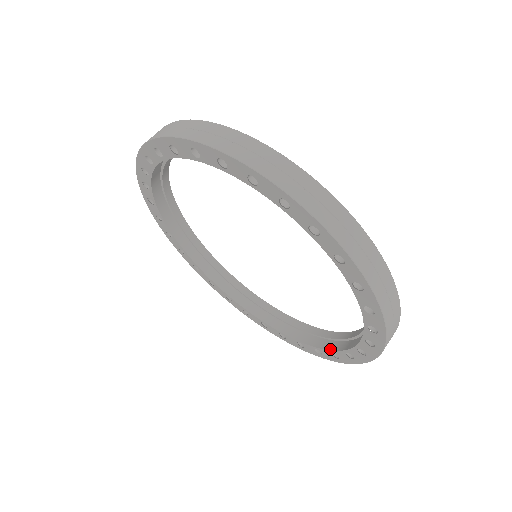
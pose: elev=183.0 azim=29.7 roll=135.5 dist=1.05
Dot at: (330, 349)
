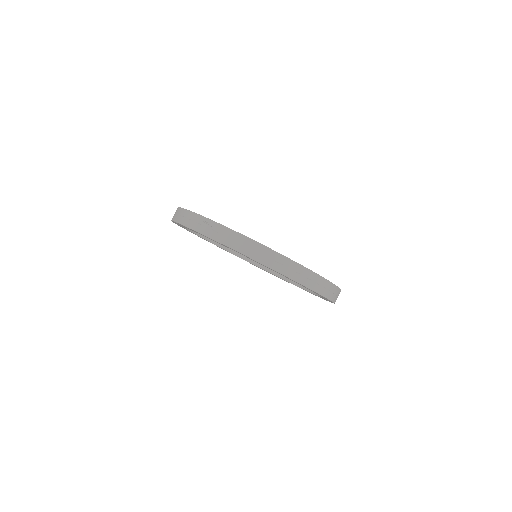
Dot at: (289, 282)
